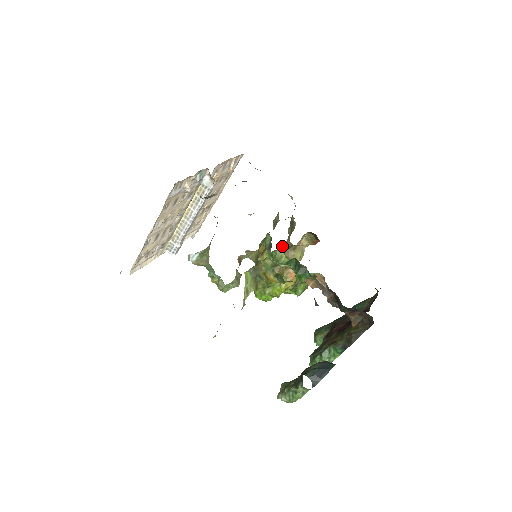
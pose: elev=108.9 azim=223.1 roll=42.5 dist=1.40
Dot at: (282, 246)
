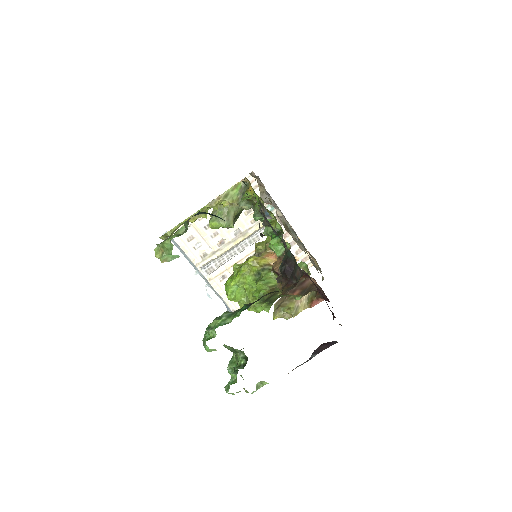
Dot at: (283, 296)
